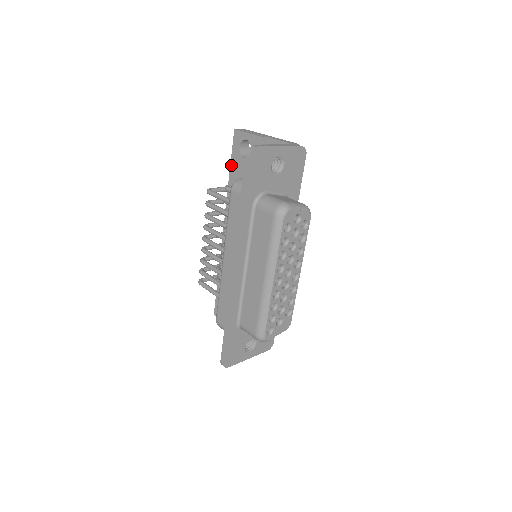
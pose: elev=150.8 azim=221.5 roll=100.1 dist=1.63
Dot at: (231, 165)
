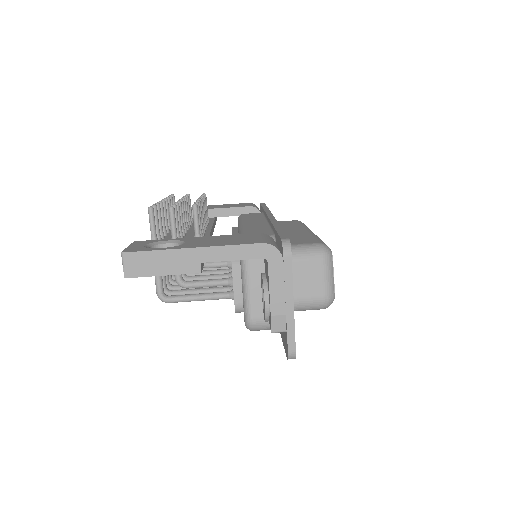
Dot at: occluded
